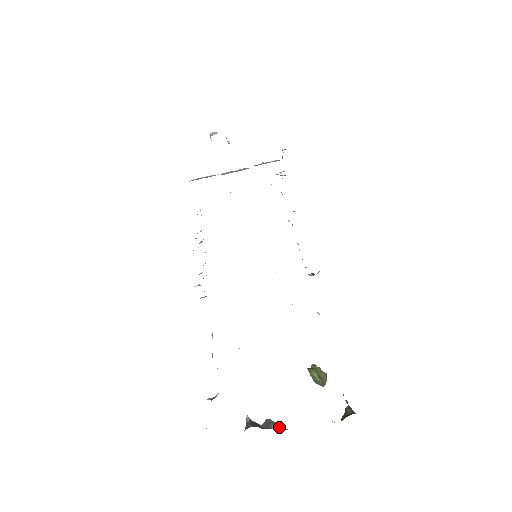
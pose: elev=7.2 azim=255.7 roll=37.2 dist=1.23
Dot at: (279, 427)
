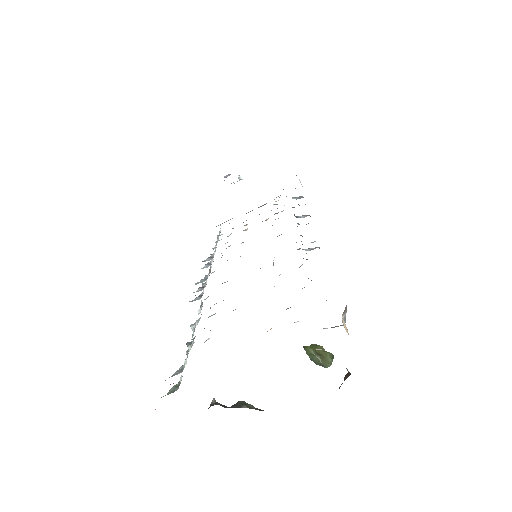
Dot at: (253, 408)
